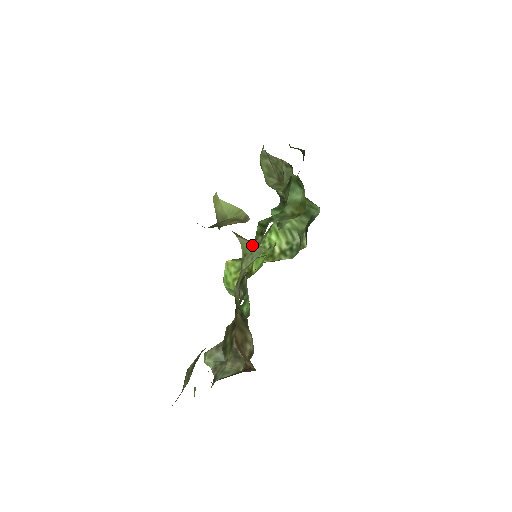
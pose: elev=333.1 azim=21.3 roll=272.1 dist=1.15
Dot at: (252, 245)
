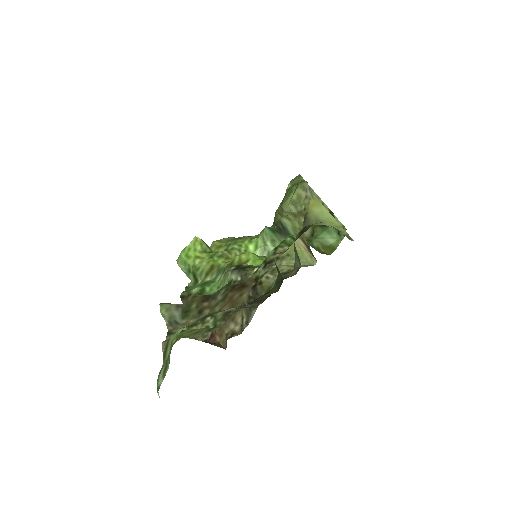
Dot at: (307, 253)
